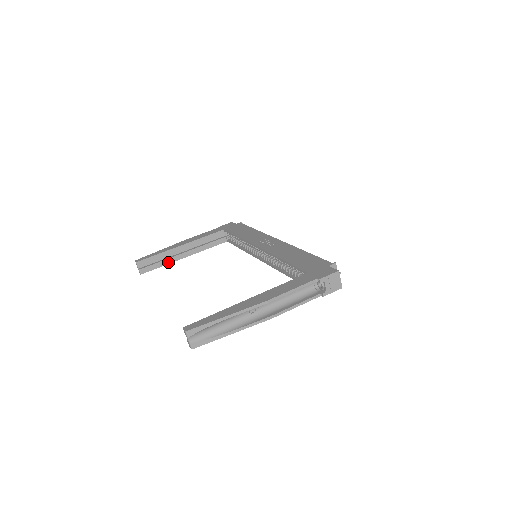
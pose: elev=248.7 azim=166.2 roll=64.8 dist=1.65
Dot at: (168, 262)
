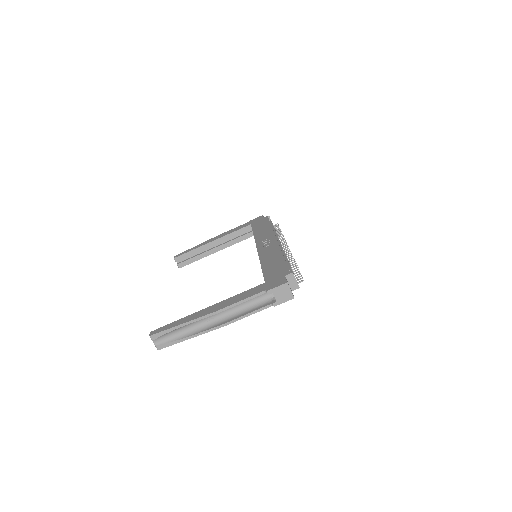
Dot at: (202, 257)
